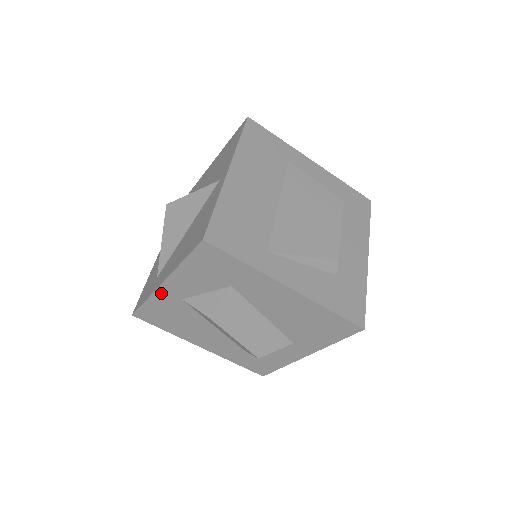
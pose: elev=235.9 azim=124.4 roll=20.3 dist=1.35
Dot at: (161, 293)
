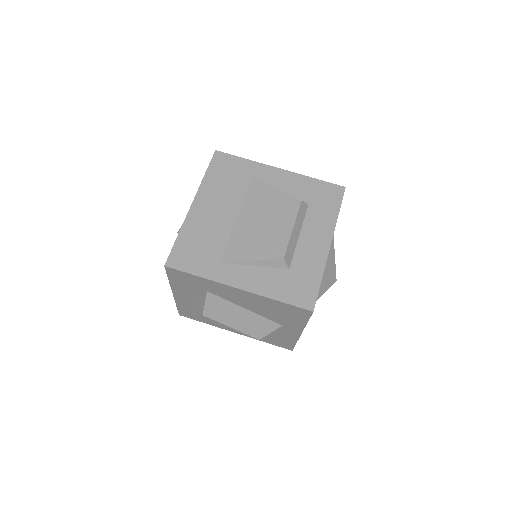
Dot at: (178, 300)
